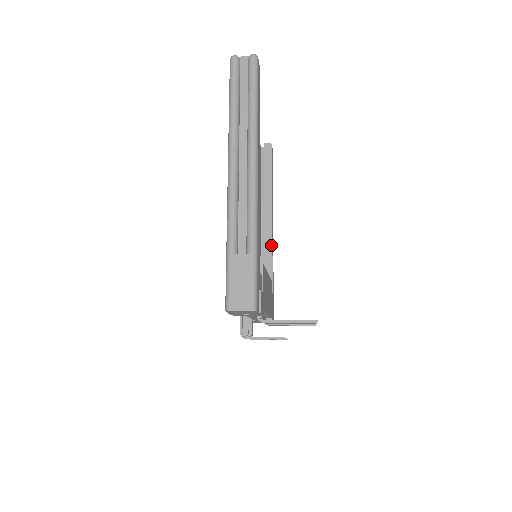
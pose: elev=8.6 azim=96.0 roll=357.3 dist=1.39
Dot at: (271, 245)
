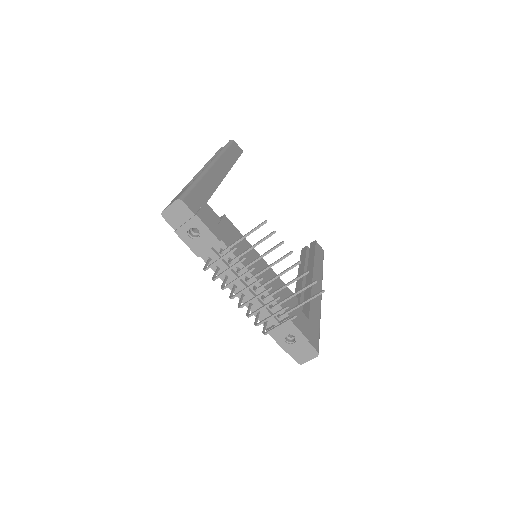
Dot at: (310, 290)
